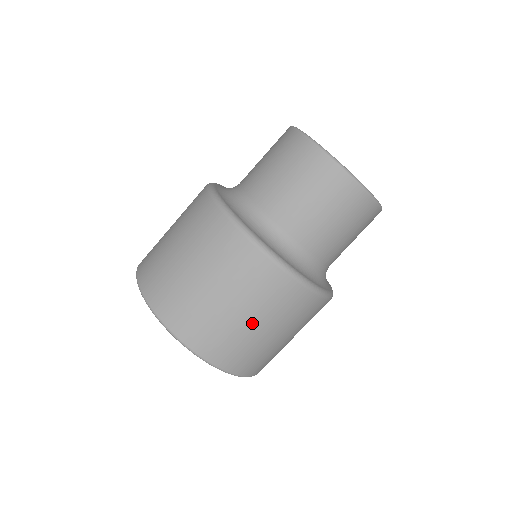
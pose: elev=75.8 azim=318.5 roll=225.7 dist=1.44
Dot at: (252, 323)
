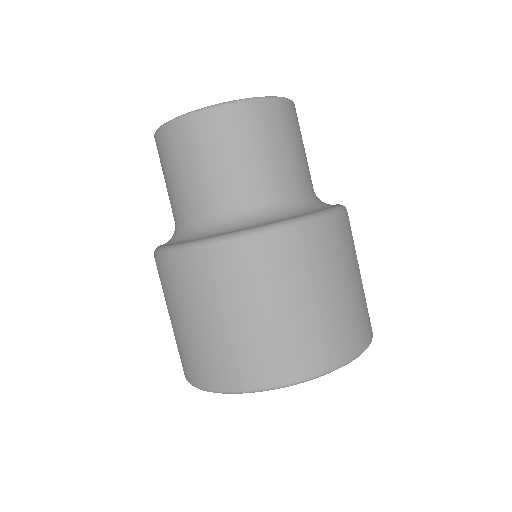
Dot at: (293, 307)
